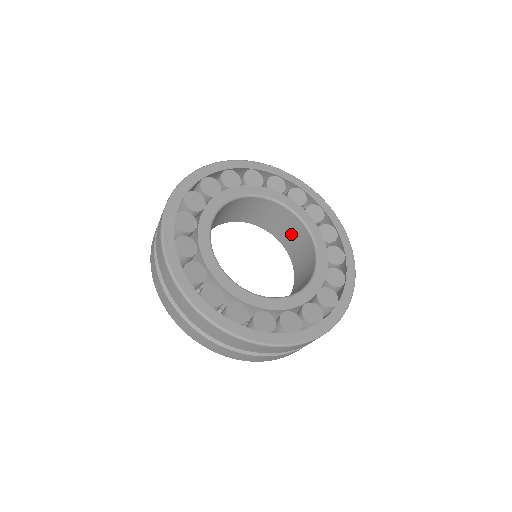
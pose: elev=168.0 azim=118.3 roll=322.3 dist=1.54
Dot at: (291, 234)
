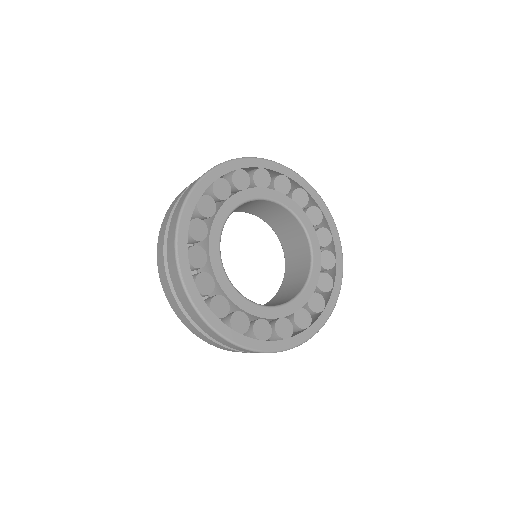
Dot at: (267, 211)
